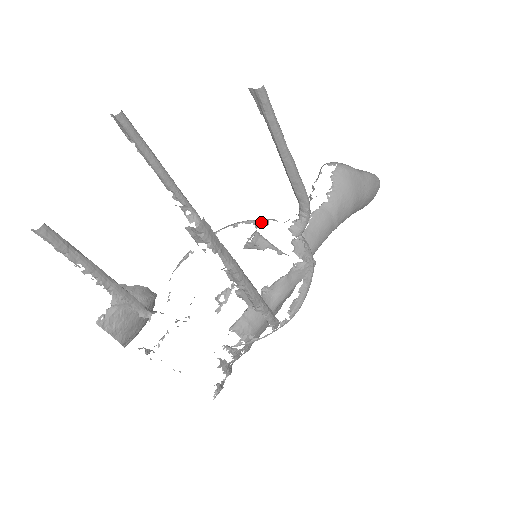
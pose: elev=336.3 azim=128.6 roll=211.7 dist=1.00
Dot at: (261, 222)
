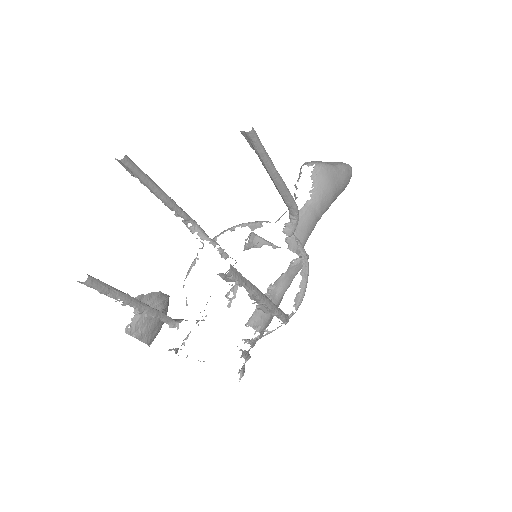
Dot at: (255, 224)
